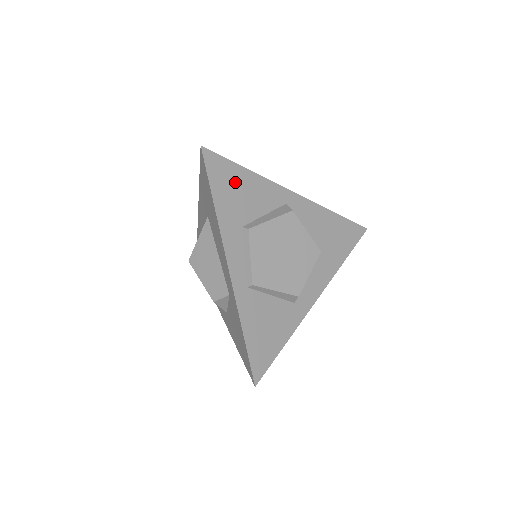
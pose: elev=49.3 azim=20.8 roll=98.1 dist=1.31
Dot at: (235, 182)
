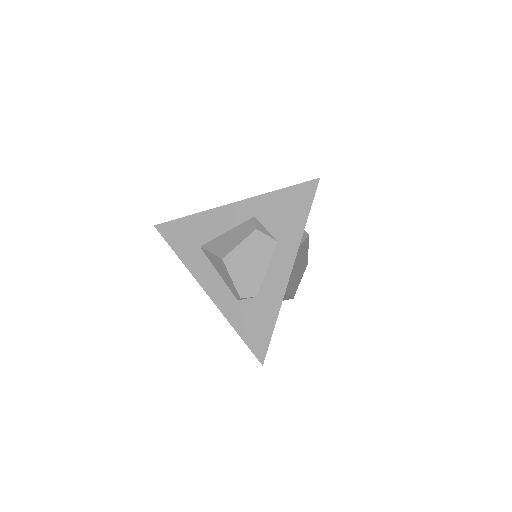
Dot at: occluded
